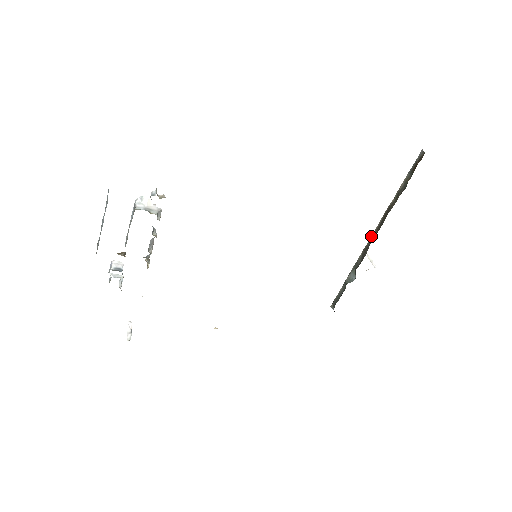
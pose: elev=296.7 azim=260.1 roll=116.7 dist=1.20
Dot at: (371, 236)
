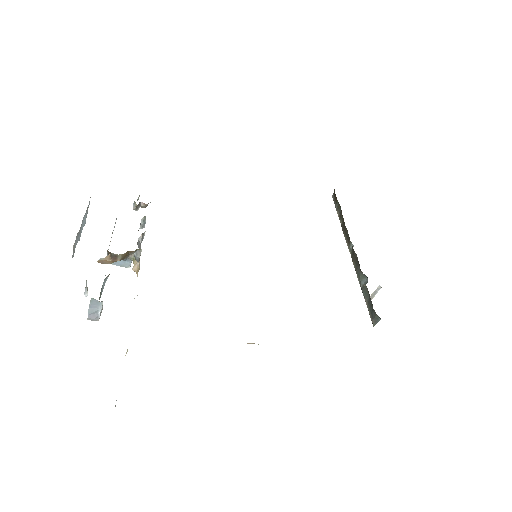
Dot at: occluded
